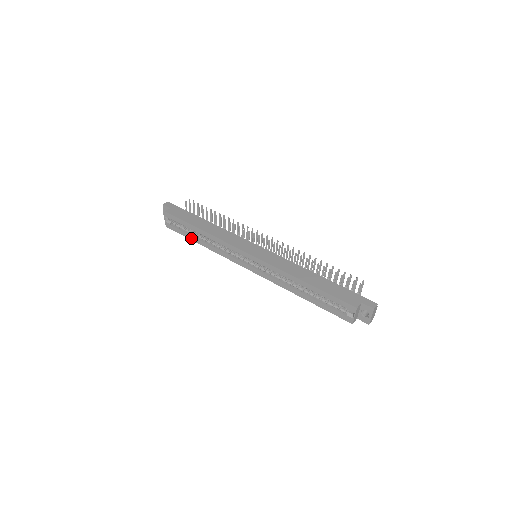
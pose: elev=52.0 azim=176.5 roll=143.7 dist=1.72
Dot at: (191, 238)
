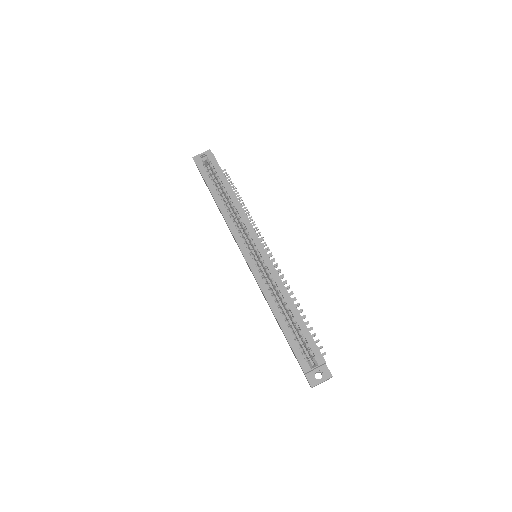
Dot at: (212, 190)
